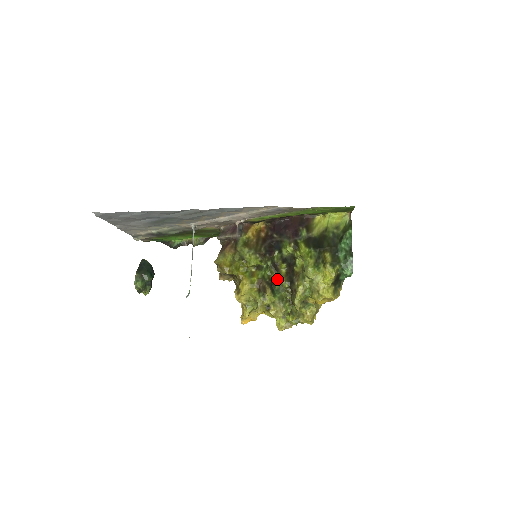
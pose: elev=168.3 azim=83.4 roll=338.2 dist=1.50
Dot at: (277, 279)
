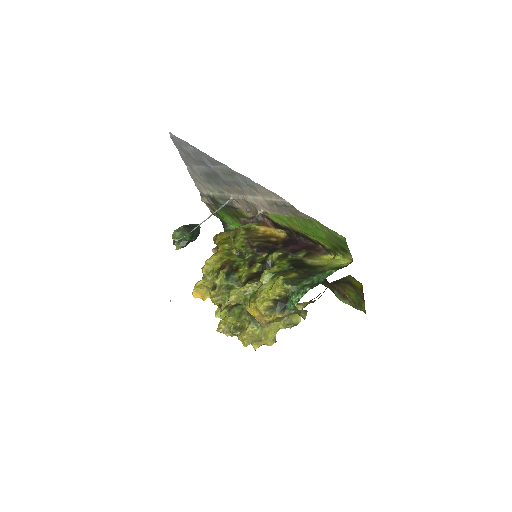
Dot at: occluded
